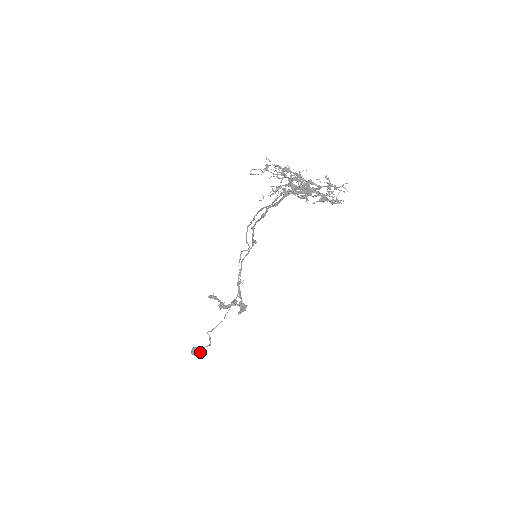
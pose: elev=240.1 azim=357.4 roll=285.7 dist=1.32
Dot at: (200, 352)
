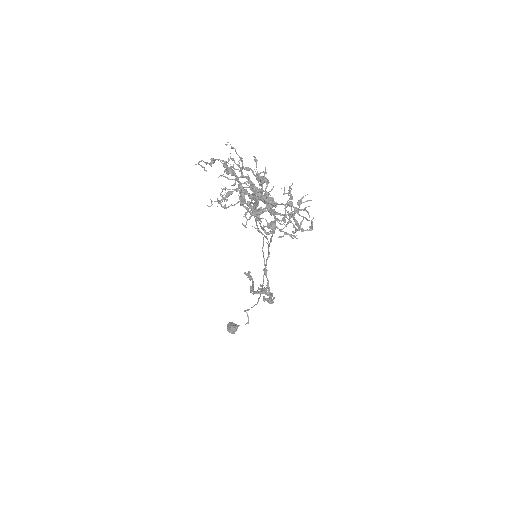
Dot at: (232, 330)
